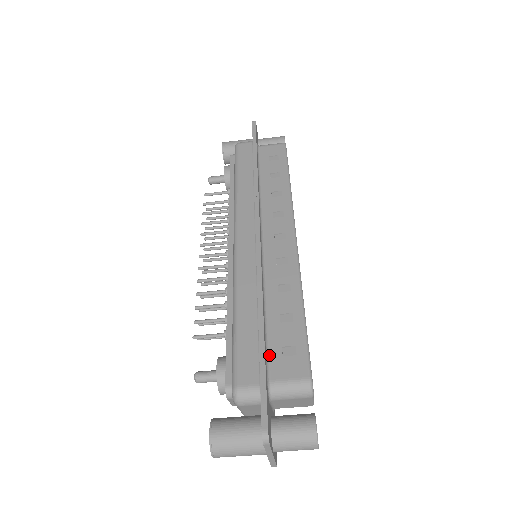
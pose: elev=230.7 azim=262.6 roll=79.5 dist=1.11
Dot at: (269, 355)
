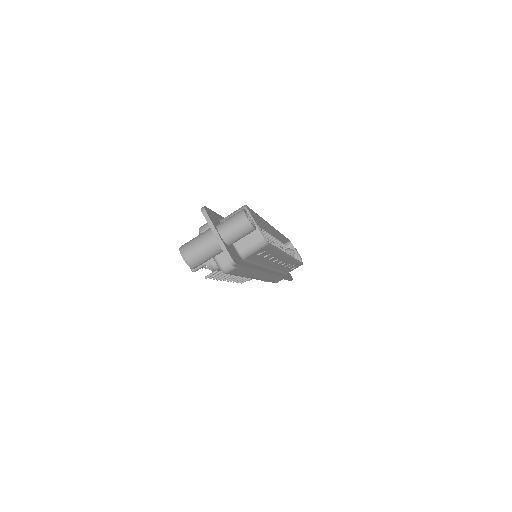
Dot at: occluded
